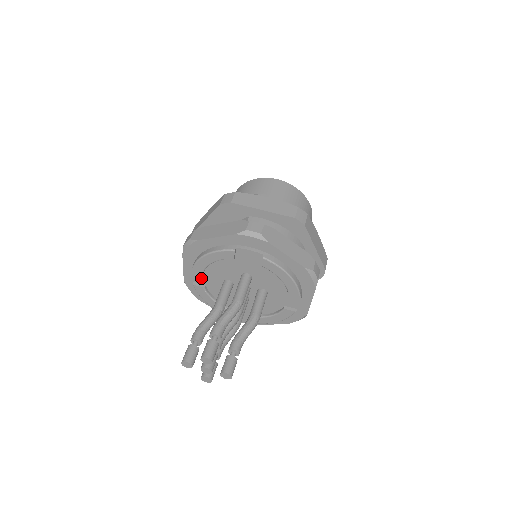
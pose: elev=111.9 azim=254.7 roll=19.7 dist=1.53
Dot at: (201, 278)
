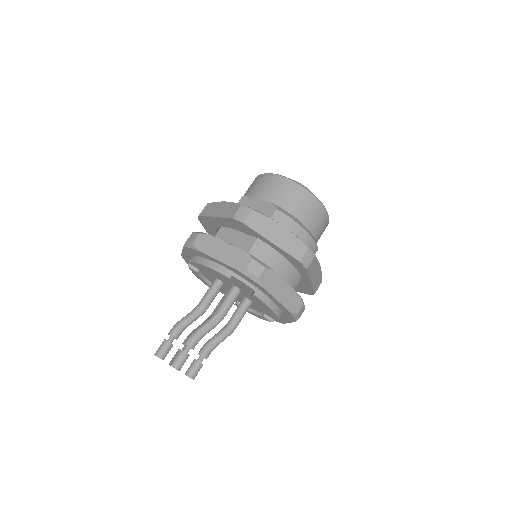
Dot at: occluded
